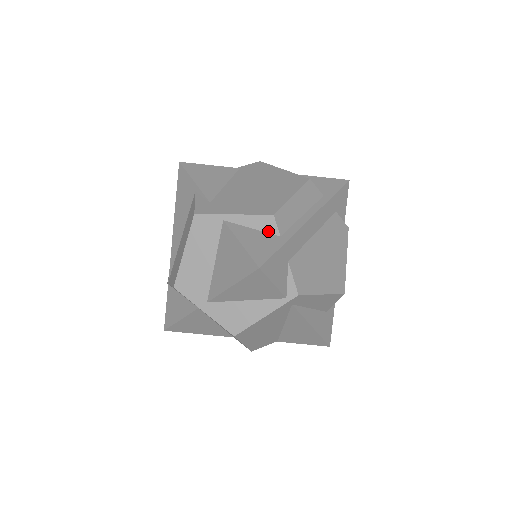
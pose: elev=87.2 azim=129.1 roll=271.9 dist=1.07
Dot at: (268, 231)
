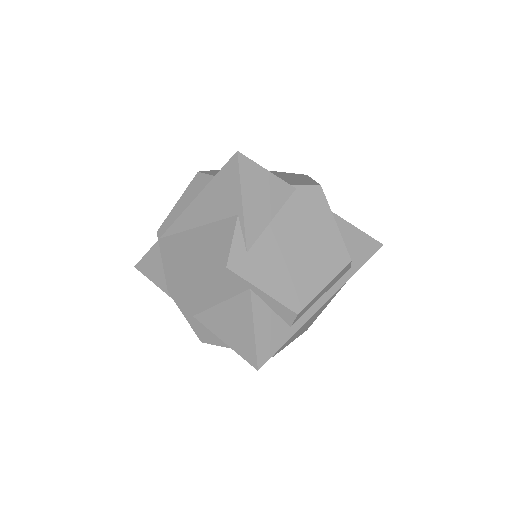
Dot at: (284, 318)
